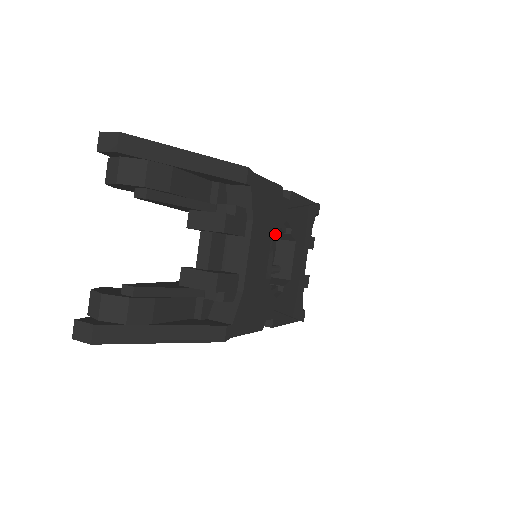
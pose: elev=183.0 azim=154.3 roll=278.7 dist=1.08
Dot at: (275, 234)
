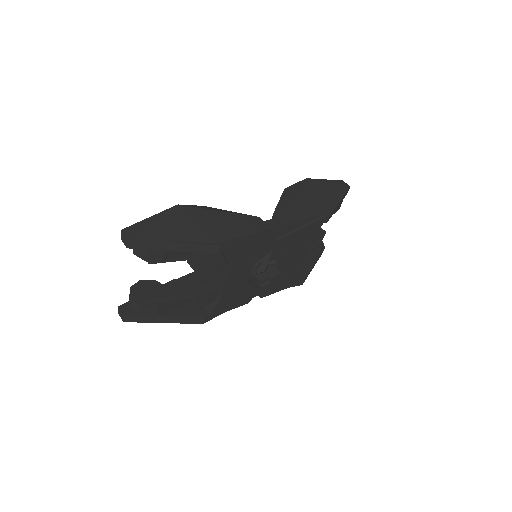
Dot at: occluded
